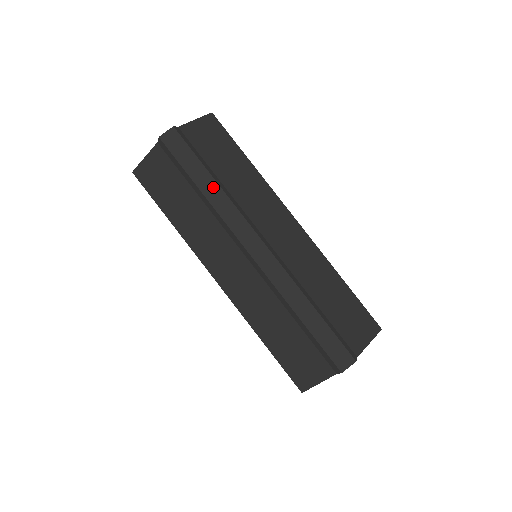
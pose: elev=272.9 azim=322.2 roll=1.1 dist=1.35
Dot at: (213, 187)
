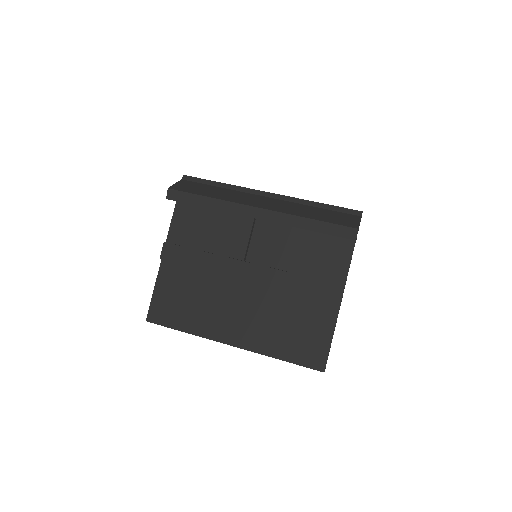
Dot at: occluded
